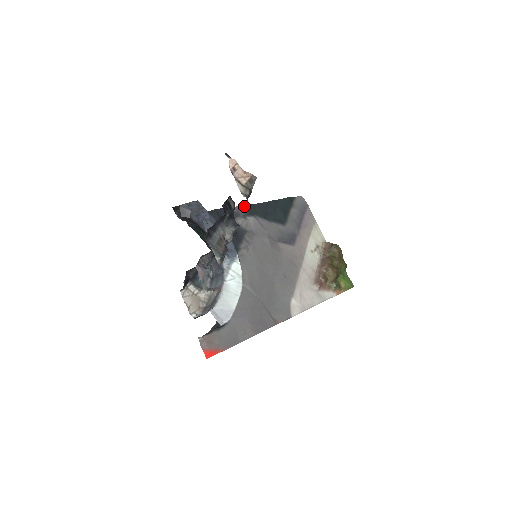
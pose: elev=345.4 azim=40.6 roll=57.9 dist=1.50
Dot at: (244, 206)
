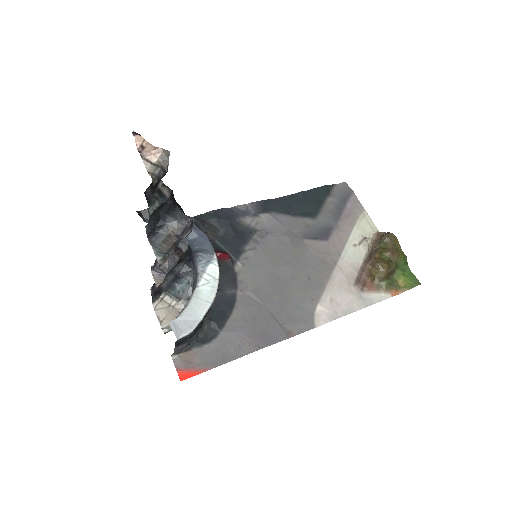
Dot at: (256, 203)
